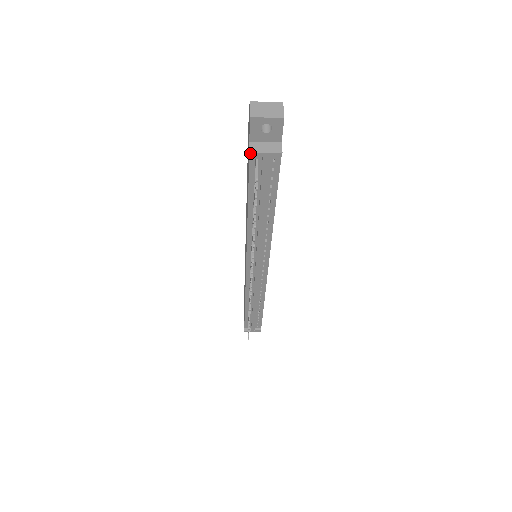
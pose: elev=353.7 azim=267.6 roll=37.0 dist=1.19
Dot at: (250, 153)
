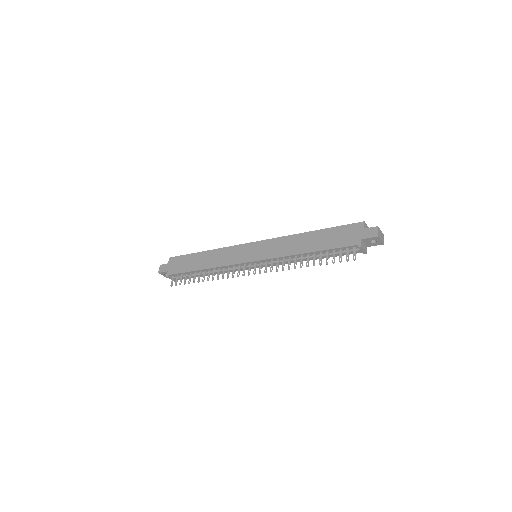
Dot at: (361, 246)
